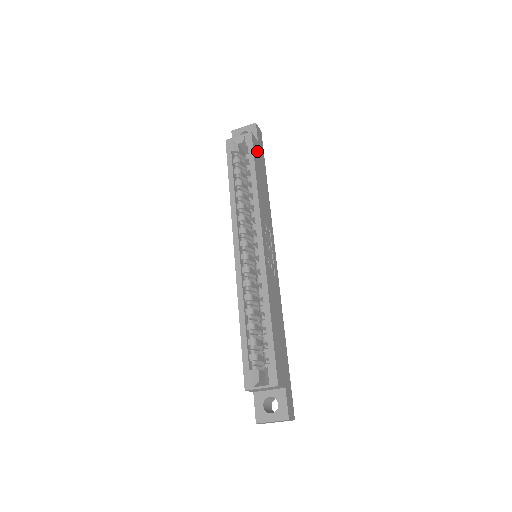
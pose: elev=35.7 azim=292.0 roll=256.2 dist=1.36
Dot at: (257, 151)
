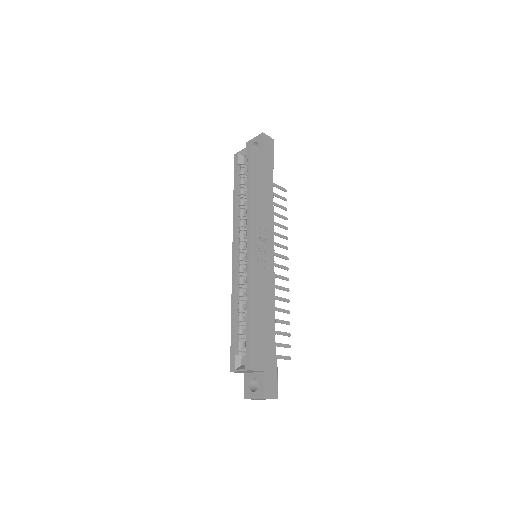
Dot at: (259, 160)
